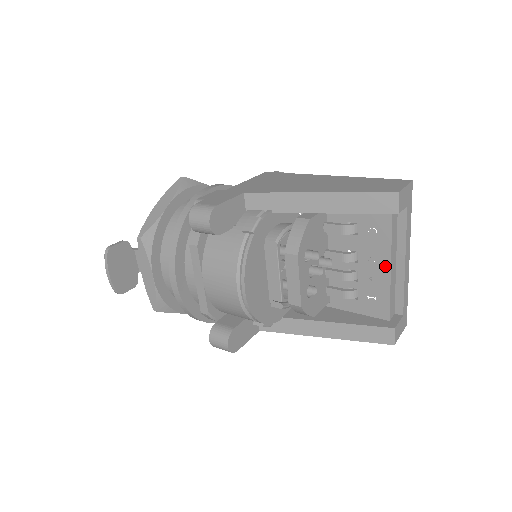
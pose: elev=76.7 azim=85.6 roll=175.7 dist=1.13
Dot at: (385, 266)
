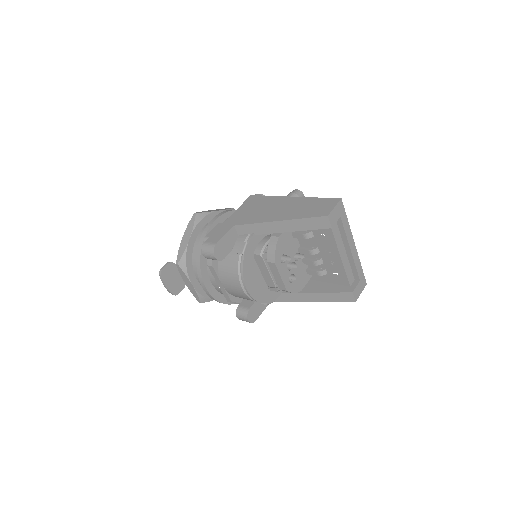
Dot at: (337, 255)
